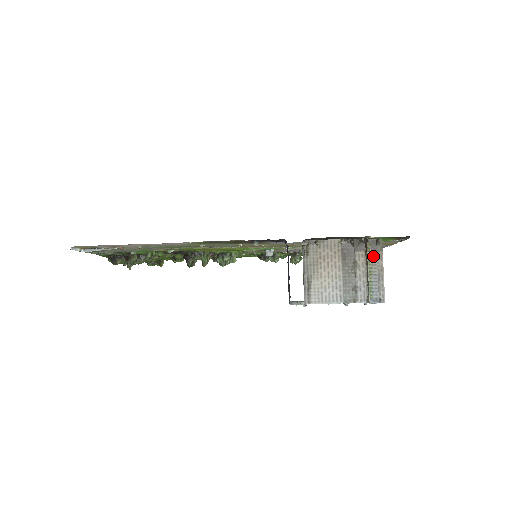
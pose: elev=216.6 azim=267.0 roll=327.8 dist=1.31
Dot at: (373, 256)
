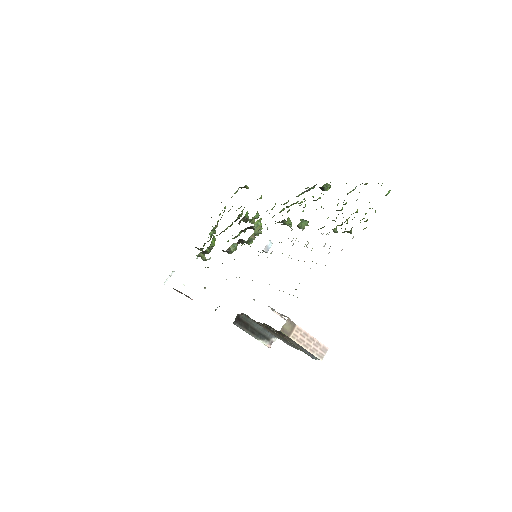
Dot at: (285, 338)
